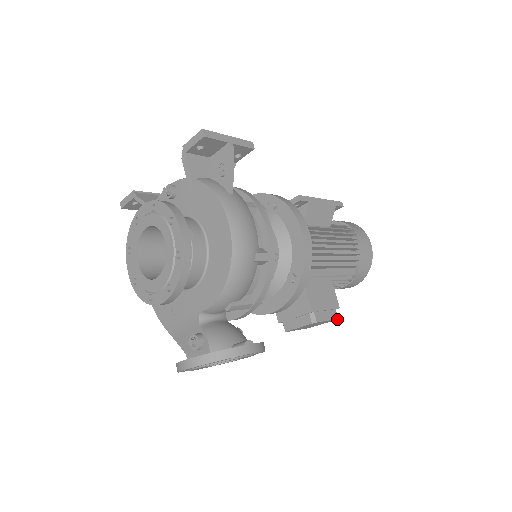
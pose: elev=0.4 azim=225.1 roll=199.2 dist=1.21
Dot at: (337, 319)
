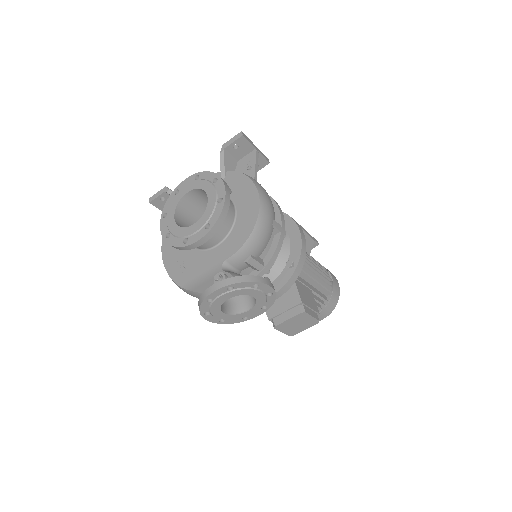
Dot at: occluded
